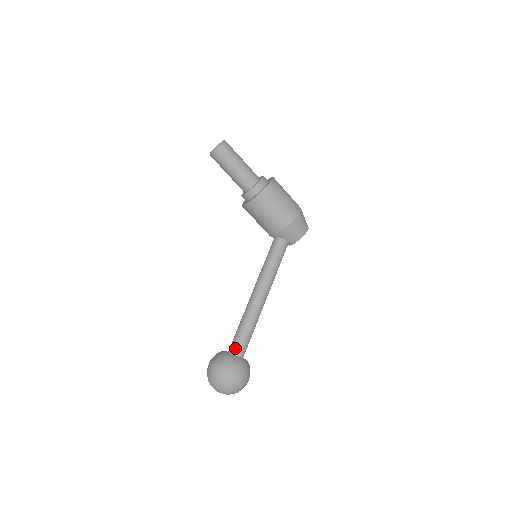
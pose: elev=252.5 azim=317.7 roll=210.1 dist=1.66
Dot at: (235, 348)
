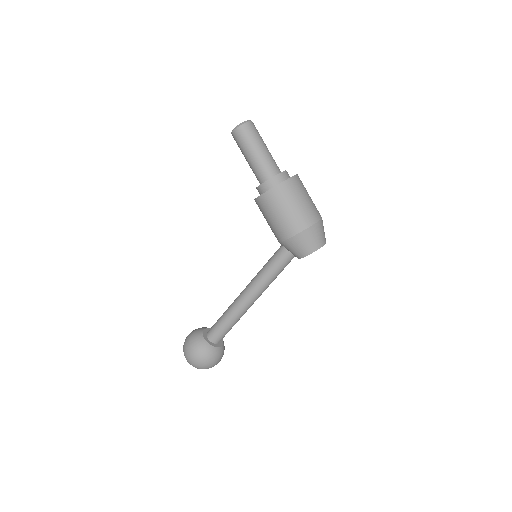
Dot at: (210, 332)
